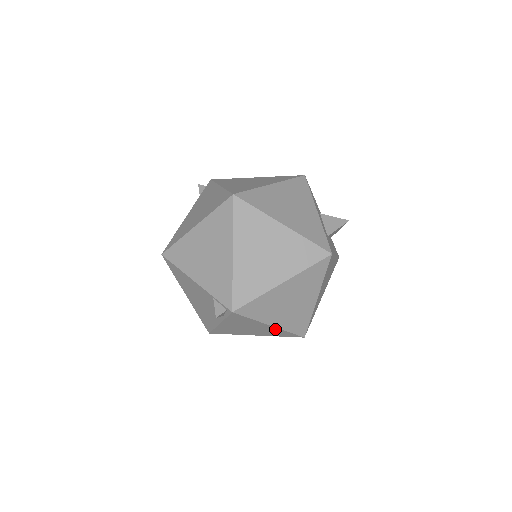
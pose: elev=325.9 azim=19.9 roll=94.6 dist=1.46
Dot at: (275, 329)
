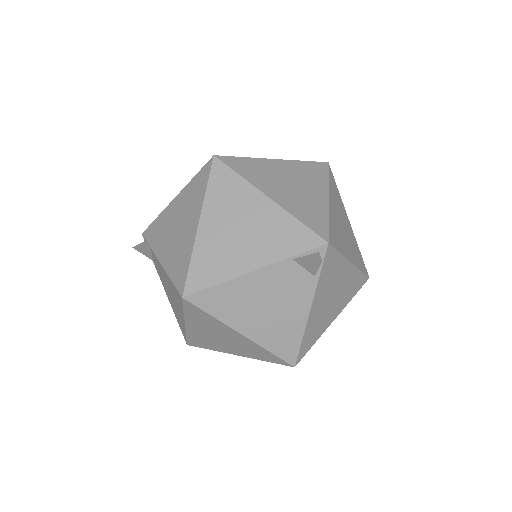
Dot at: (352, 273)
